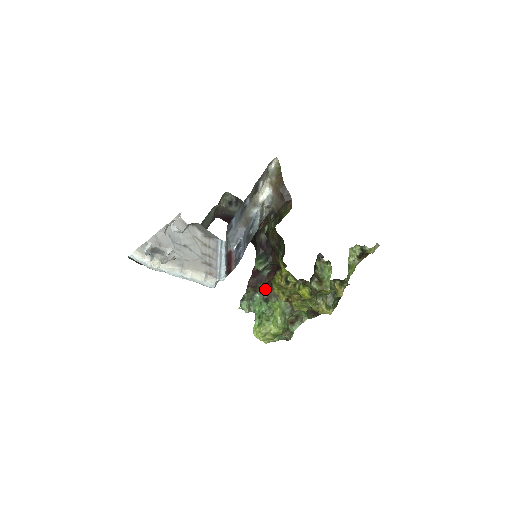
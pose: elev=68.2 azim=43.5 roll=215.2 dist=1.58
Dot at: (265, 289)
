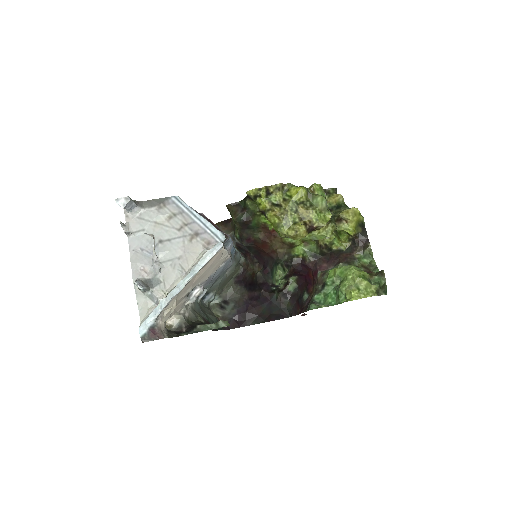
Dot at: (314, 290)
